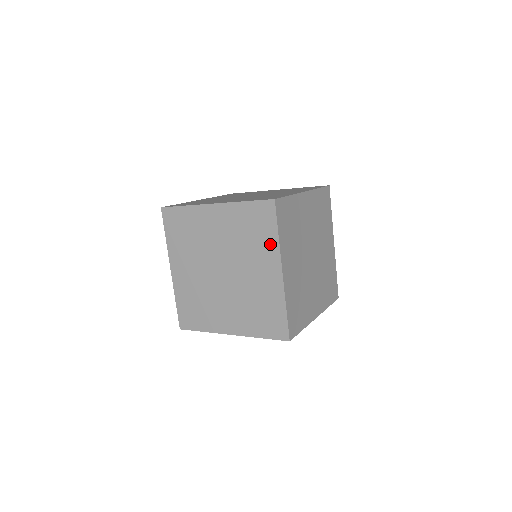
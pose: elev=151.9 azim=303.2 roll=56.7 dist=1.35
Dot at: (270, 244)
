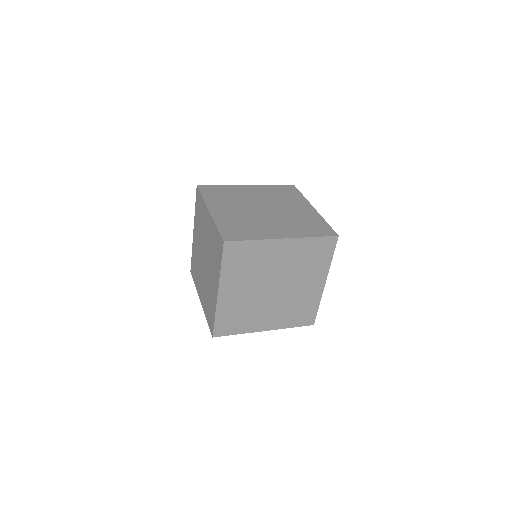
Dot at: (218, 268)
